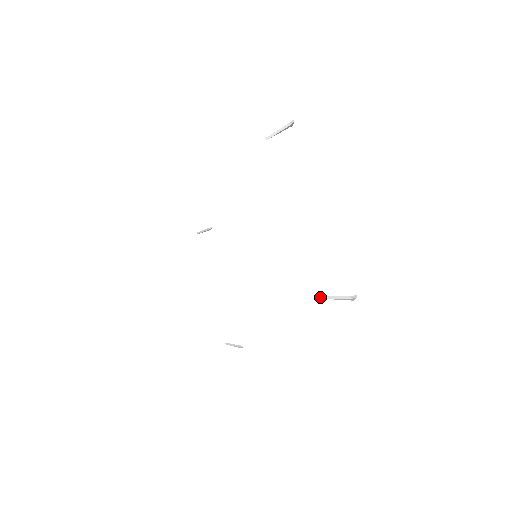
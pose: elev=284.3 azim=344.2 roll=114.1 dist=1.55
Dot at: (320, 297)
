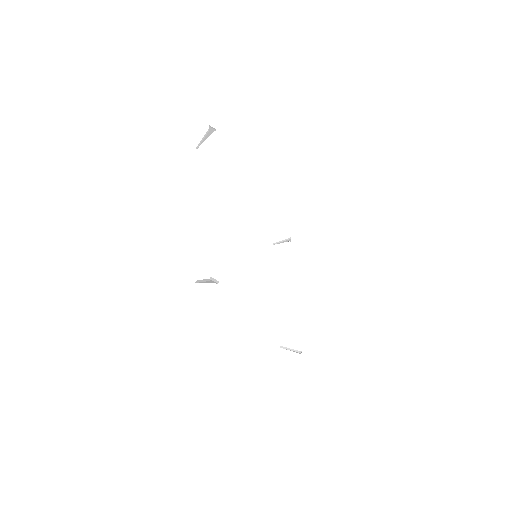
Dot at: occluded
